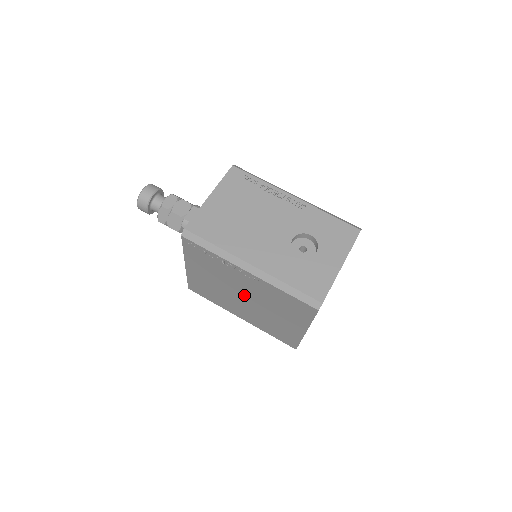
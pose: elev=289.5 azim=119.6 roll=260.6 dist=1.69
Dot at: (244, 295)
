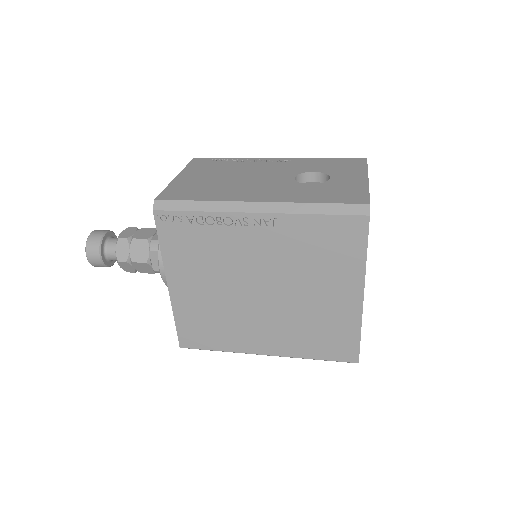
Dot at: (260, 283)
